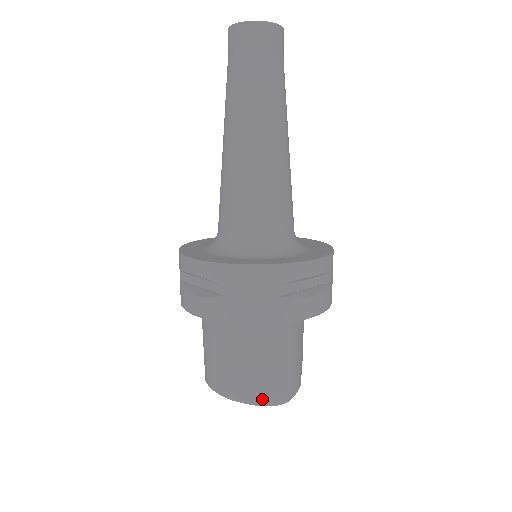
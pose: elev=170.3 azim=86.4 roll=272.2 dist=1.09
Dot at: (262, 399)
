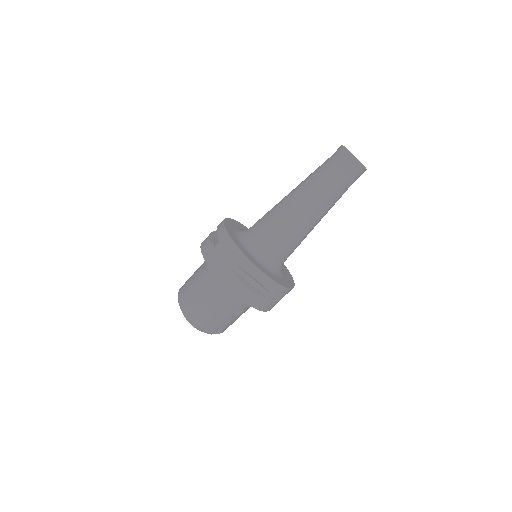
Dot at: (187, 312)
